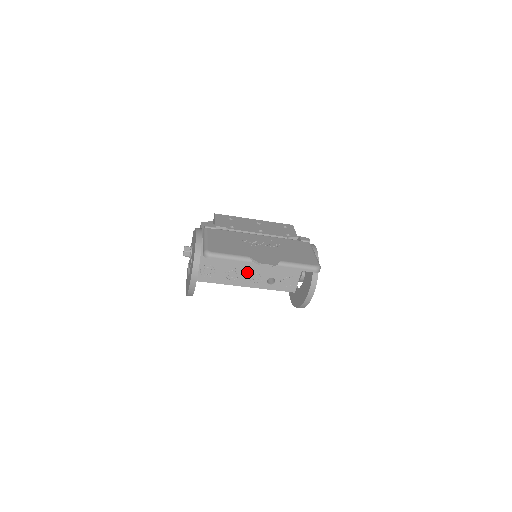
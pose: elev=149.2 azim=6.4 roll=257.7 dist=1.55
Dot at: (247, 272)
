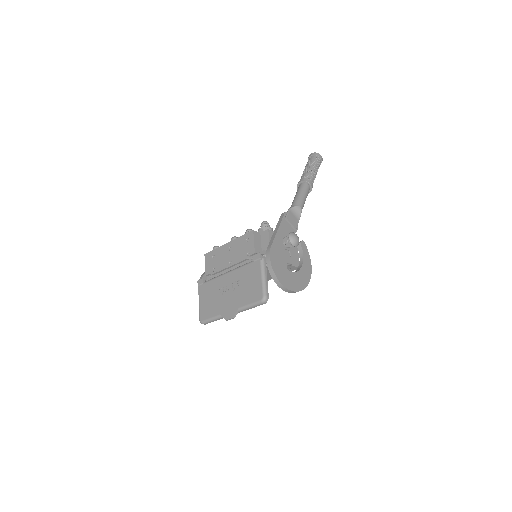
Dot at: occluded
